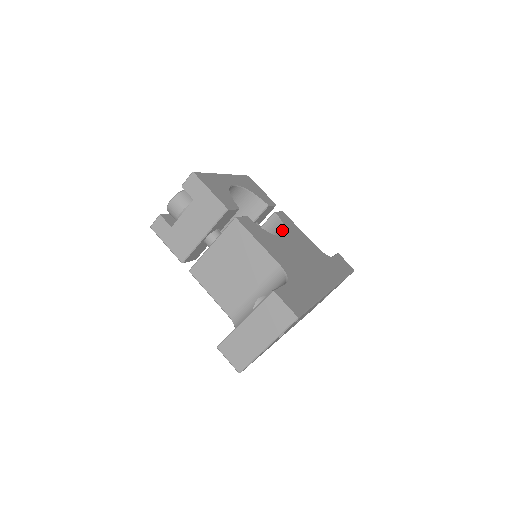
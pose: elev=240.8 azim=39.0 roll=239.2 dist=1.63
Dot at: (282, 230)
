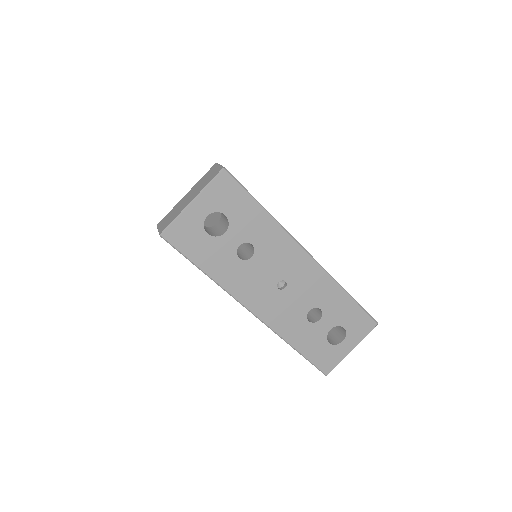
Dot at: occluded
